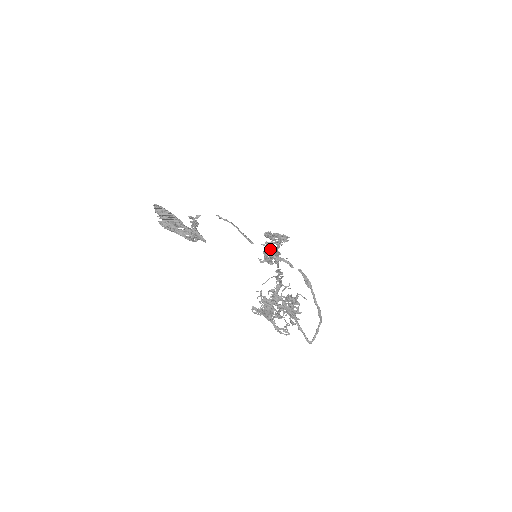
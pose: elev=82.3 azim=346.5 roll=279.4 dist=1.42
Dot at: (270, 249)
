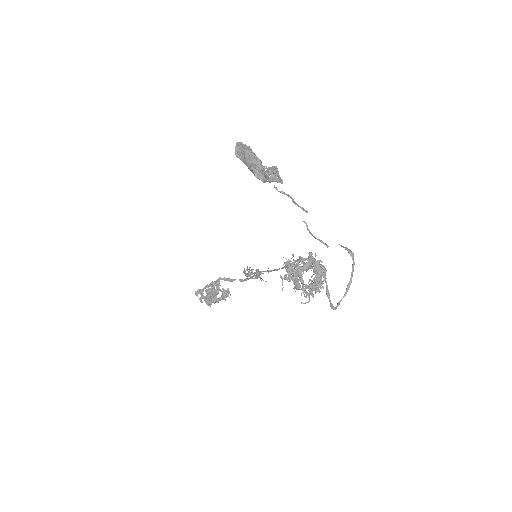
Dot at: occluded
